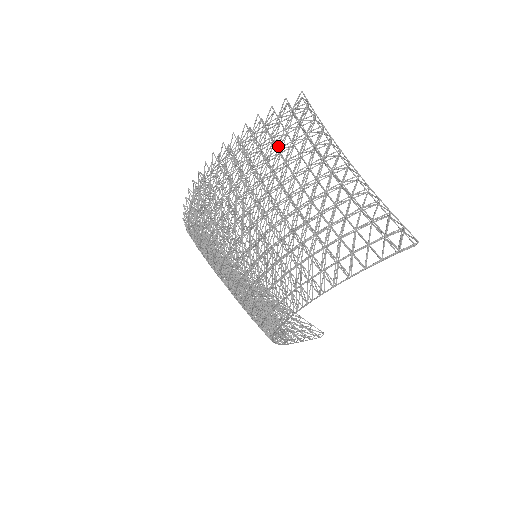
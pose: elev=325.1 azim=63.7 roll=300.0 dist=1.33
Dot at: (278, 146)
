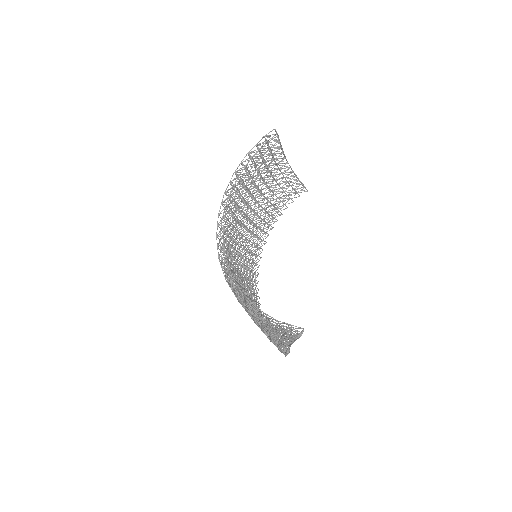
Dot at: (276, 194)
